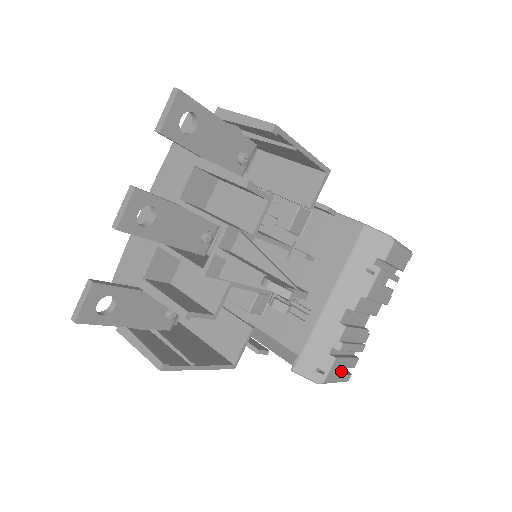
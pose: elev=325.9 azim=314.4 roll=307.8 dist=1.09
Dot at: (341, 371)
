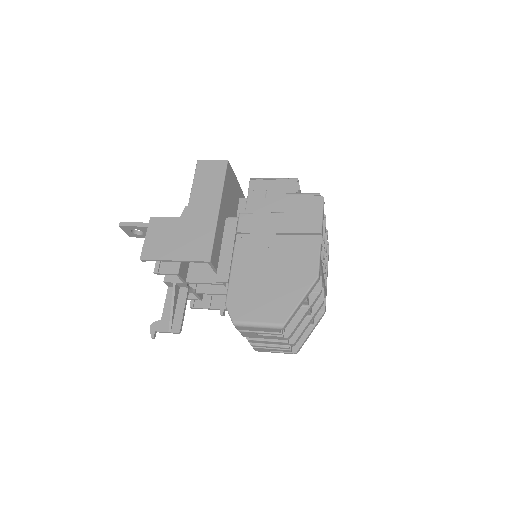
Dot at: occluded
